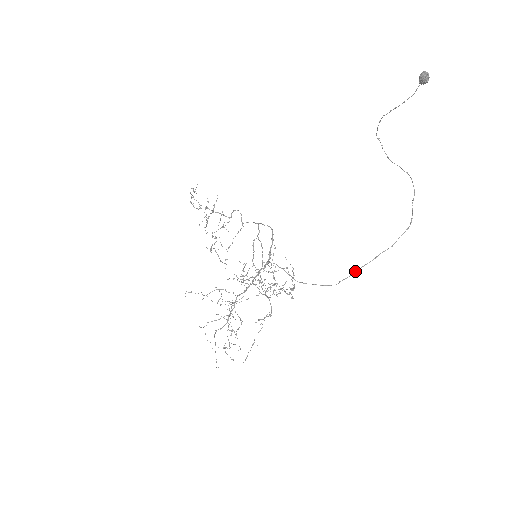
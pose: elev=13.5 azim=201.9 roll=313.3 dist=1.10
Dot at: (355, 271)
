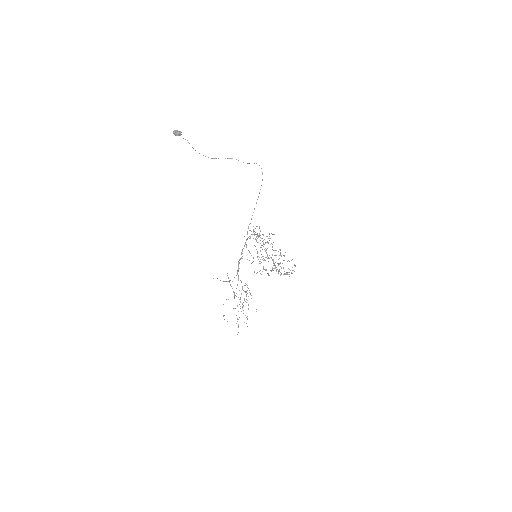
Dot at: (246, 246)
